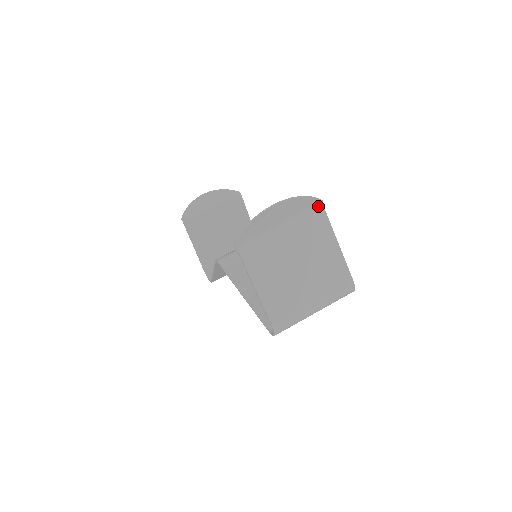
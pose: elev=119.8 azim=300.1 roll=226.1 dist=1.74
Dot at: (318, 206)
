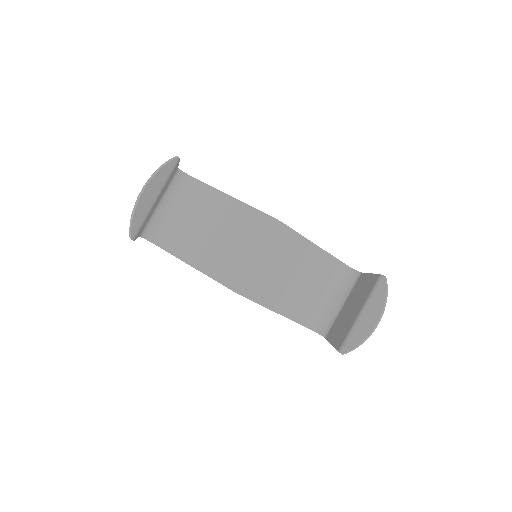
Dot at: (381, 280)
